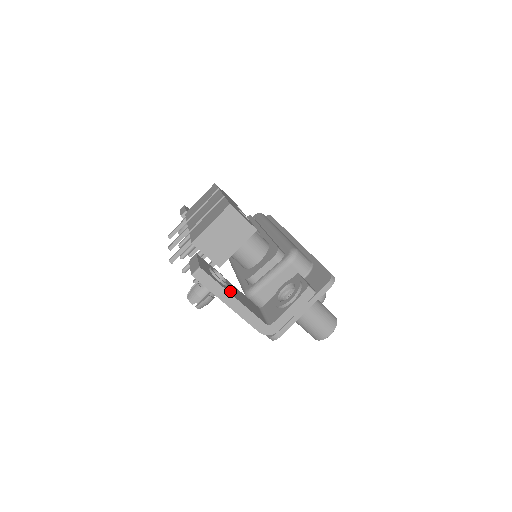
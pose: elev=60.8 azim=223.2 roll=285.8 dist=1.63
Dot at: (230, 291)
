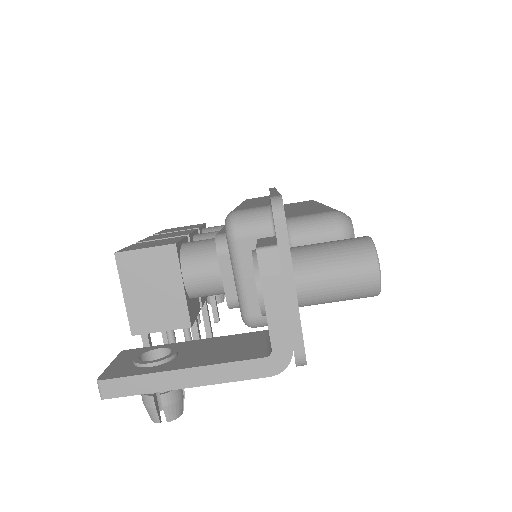
Dot at: (174, 364)
